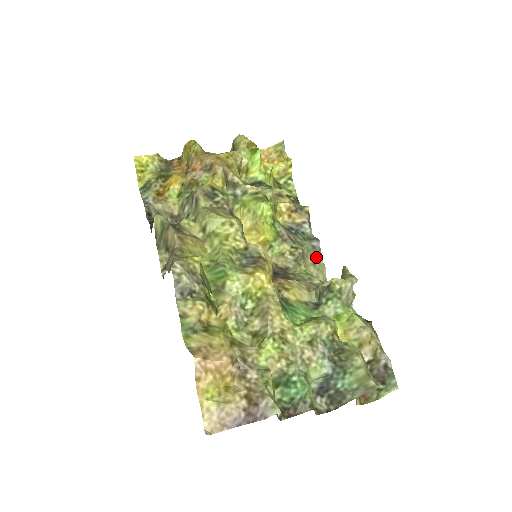
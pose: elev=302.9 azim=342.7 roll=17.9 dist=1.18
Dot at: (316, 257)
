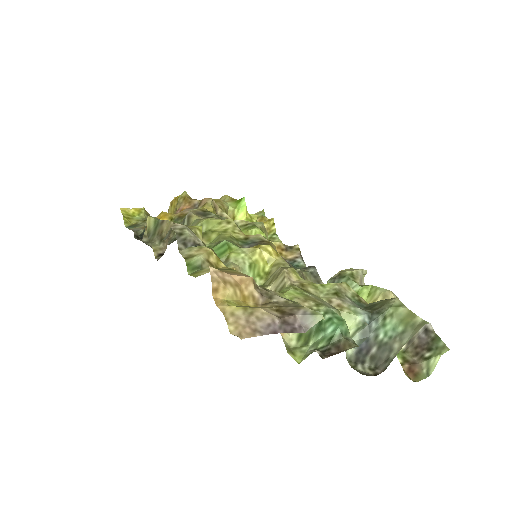
Dot at: (316, 281)
